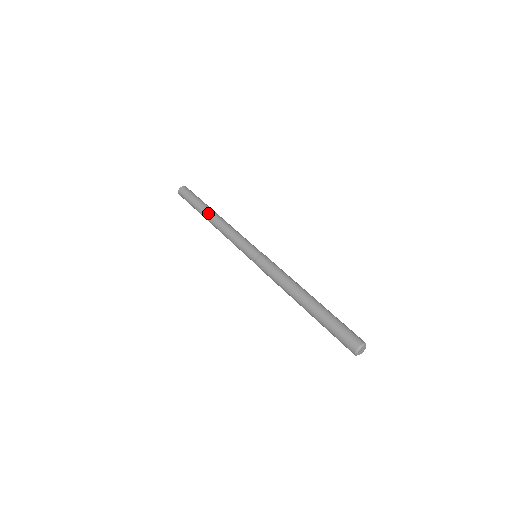
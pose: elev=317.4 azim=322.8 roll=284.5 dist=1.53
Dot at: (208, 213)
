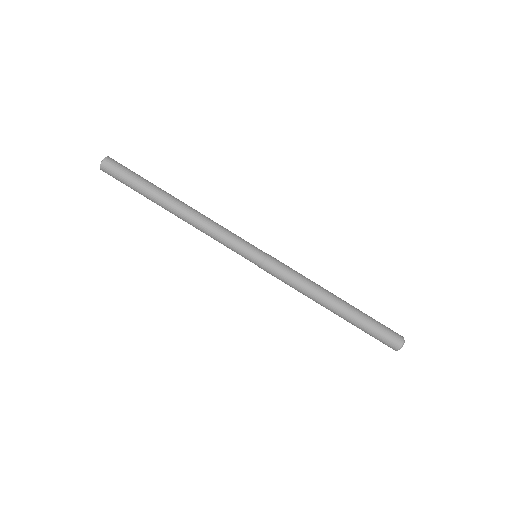
Dot at: occluded
